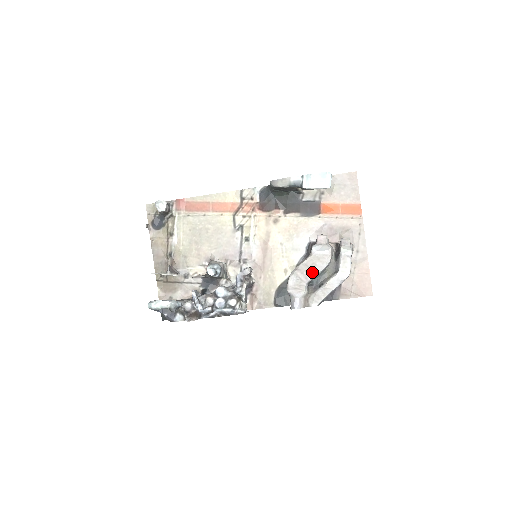
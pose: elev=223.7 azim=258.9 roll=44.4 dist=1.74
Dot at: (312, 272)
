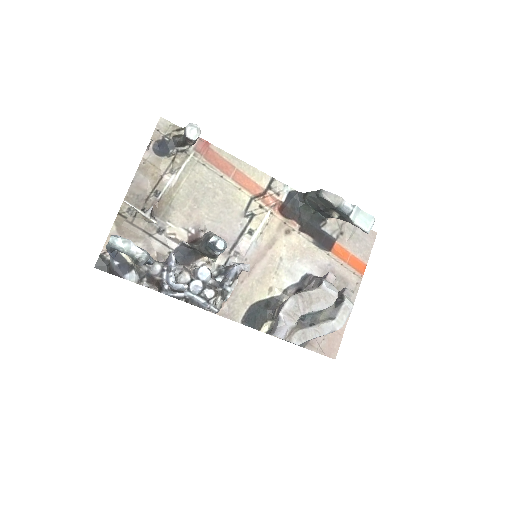
Dot at: (312, 306)
